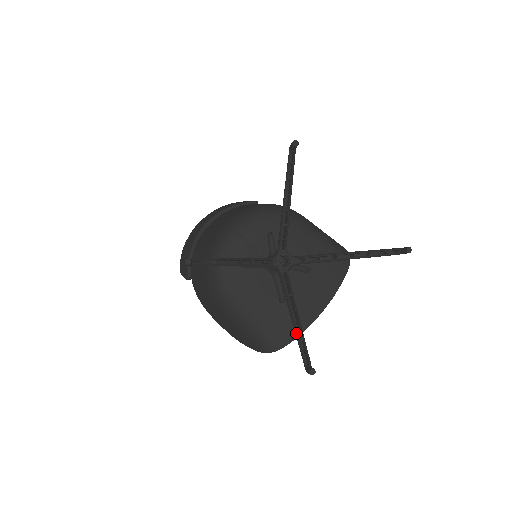
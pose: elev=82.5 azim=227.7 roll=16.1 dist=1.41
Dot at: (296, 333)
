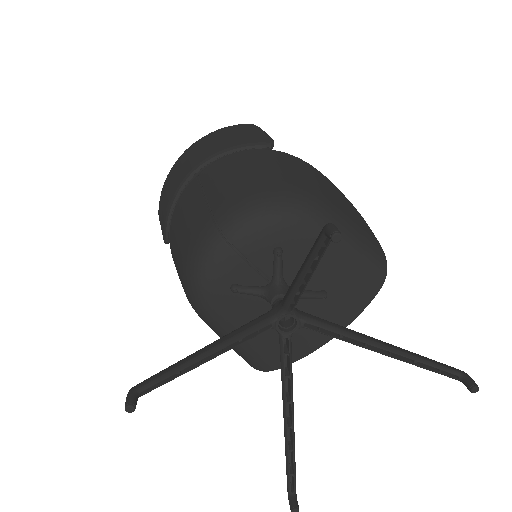
Dot at: (285, 441)
